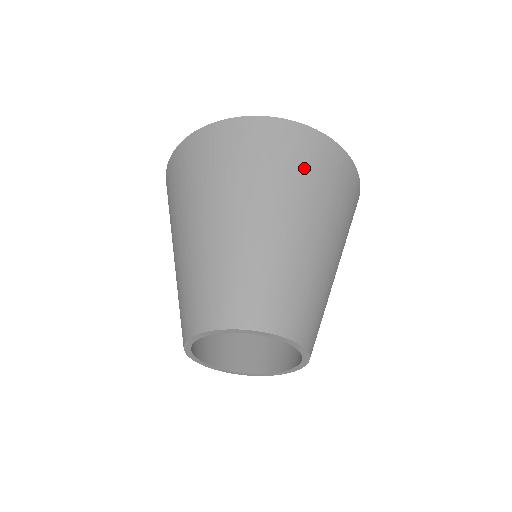
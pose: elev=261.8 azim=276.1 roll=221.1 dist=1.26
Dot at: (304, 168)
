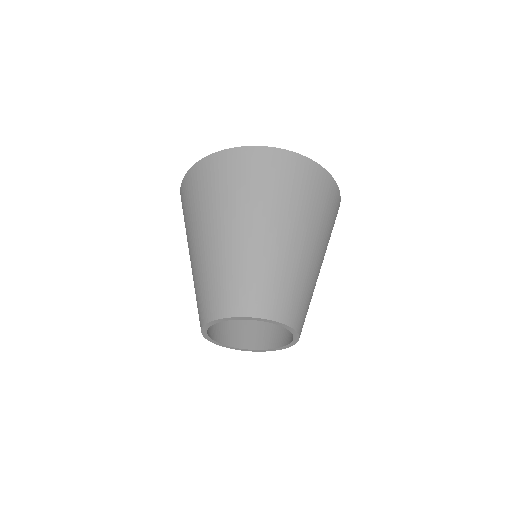
Dot at: (306, 193)
